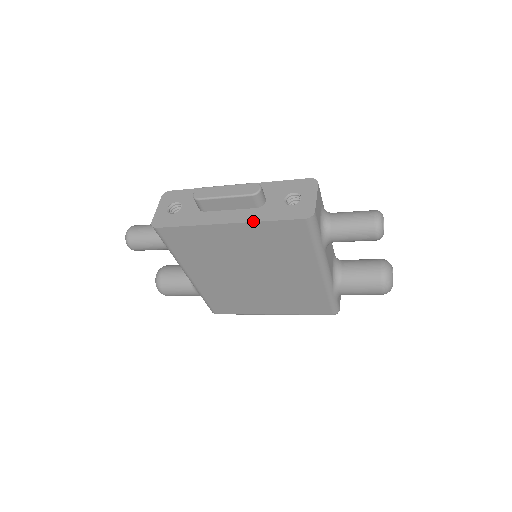
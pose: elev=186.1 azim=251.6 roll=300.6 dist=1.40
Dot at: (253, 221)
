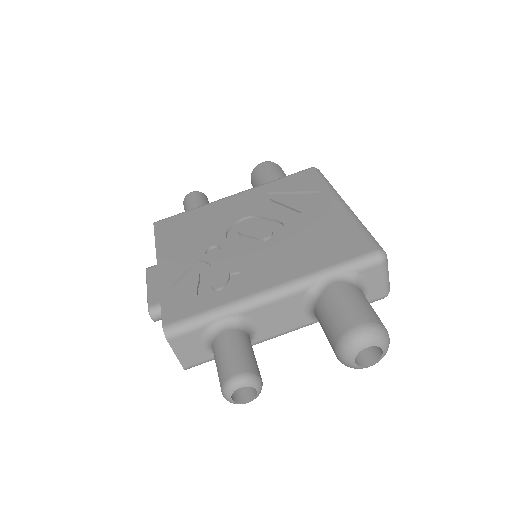
Dot at: occluded
